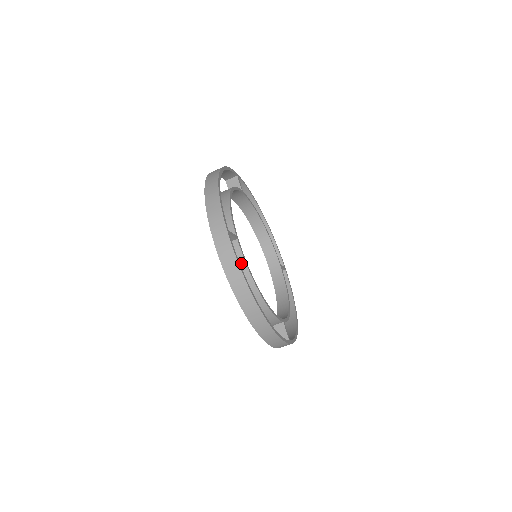
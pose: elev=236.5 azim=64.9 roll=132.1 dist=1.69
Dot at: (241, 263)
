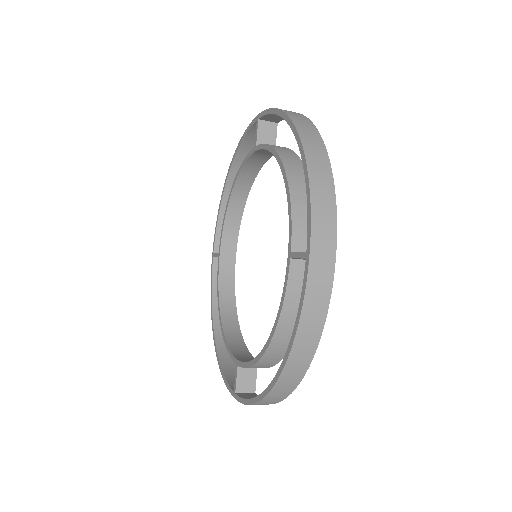
Dot at: occluded
